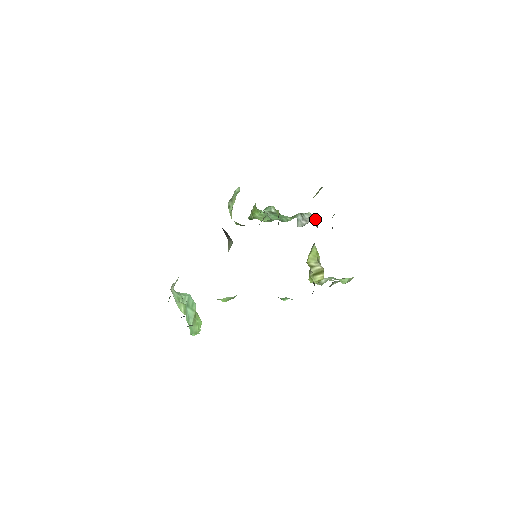
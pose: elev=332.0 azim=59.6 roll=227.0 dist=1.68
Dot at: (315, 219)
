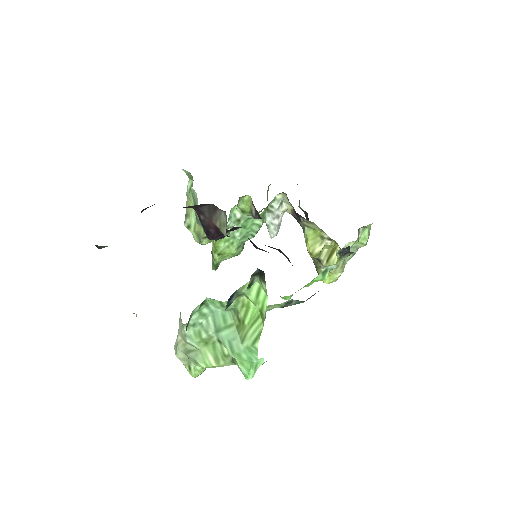
Dot at: (286, 205)
